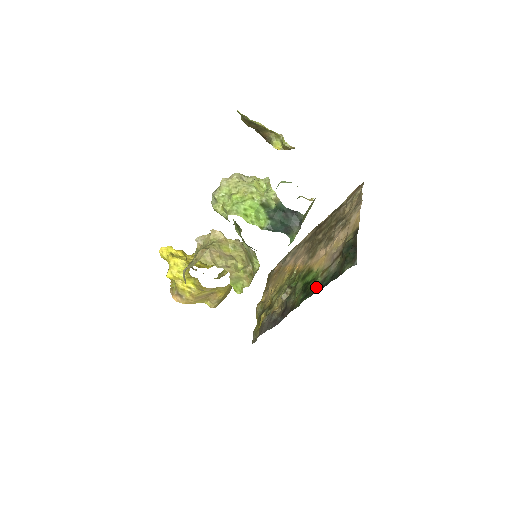
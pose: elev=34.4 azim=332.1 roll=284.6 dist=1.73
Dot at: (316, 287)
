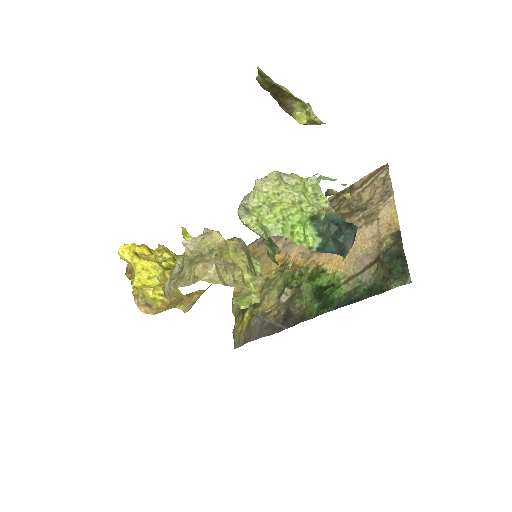
Dot at: (341, 298)
